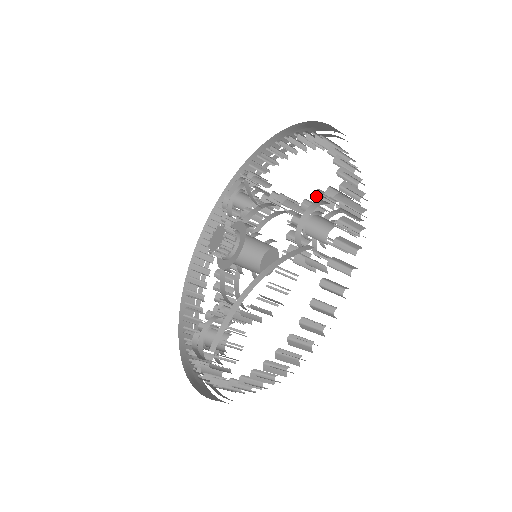
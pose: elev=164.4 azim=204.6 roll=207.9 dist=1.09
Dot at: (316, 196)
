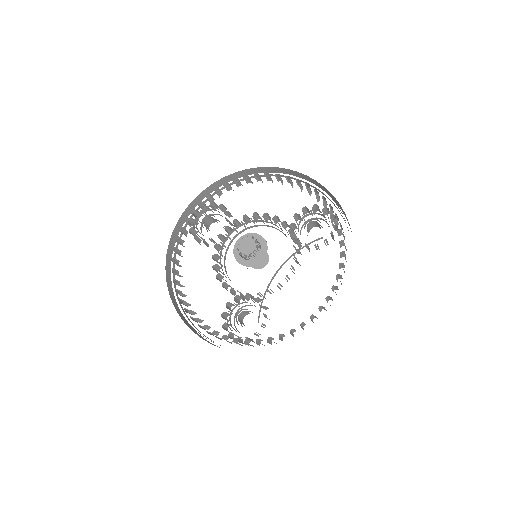
Dot at: (310, 210)
